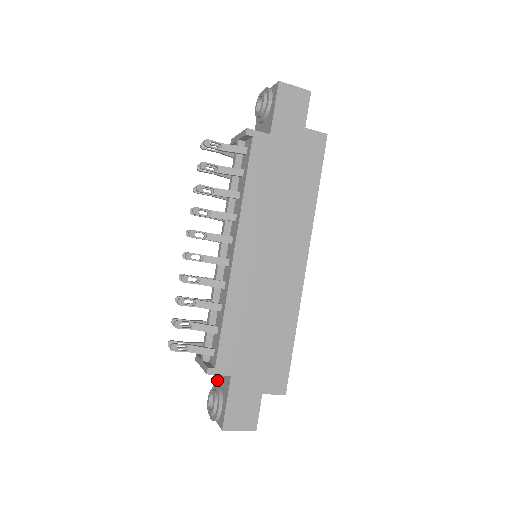
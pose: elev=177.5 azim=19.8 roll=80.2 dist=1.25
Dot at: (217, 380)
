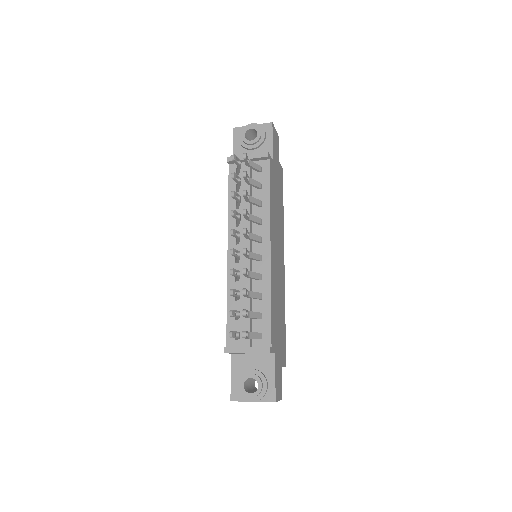
Dot at: (241, 368)
